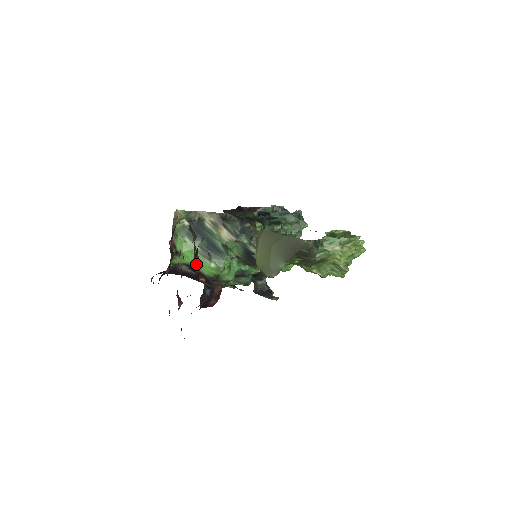
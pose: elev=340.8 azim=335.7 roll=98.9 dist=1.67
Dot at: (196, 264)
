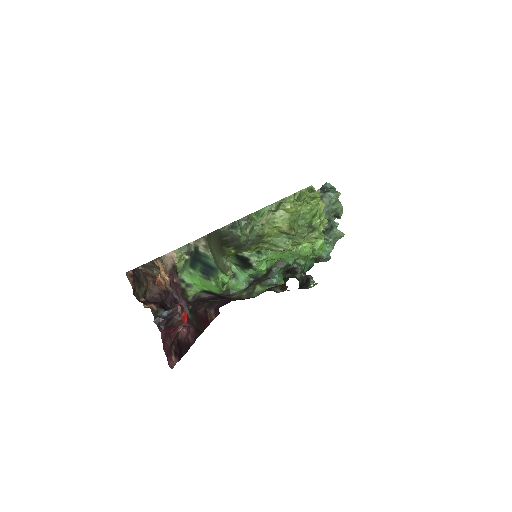
Dot at: (156, 293)
